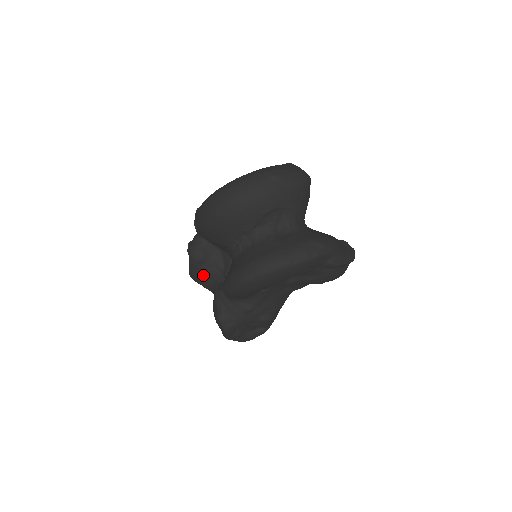
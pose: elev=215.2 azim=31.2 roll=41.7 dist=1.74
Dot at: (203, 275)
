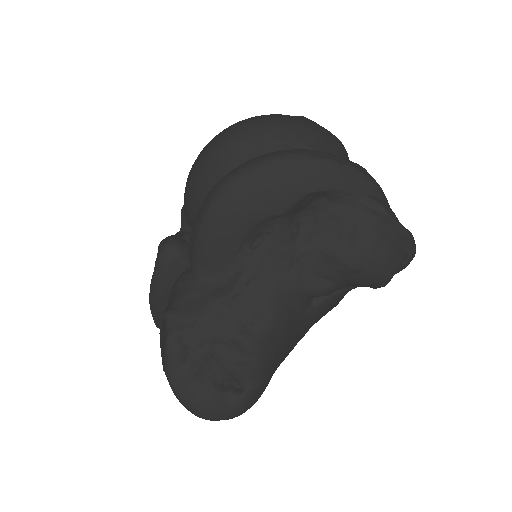
Dot at: (168, 283)
